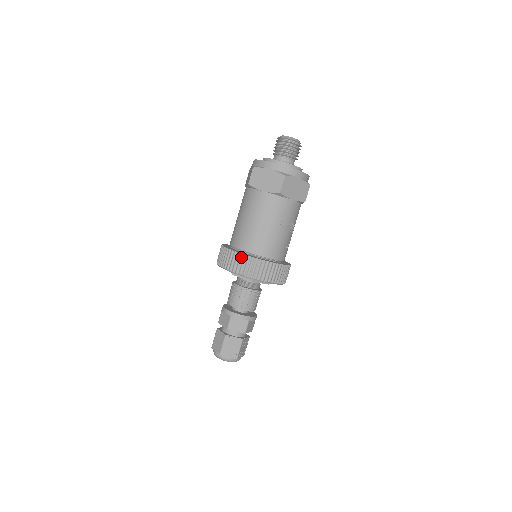
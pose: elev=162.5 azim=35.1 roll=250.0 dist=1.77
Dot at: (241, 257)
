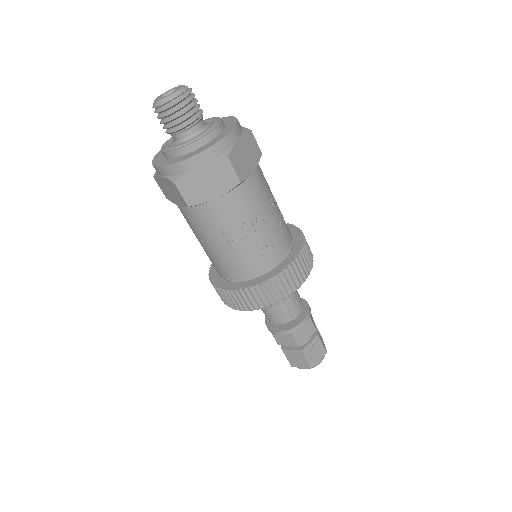
Dot at: (217, 290)
